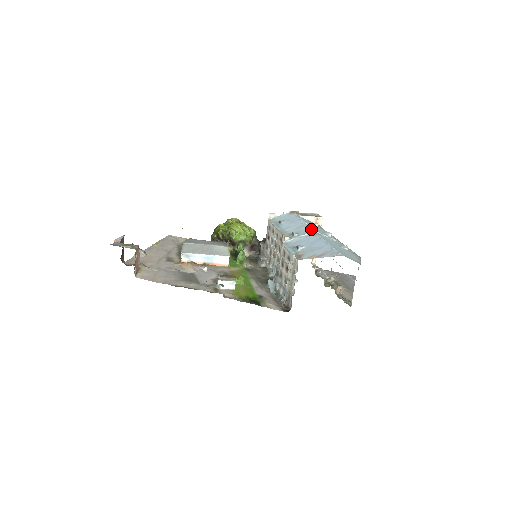
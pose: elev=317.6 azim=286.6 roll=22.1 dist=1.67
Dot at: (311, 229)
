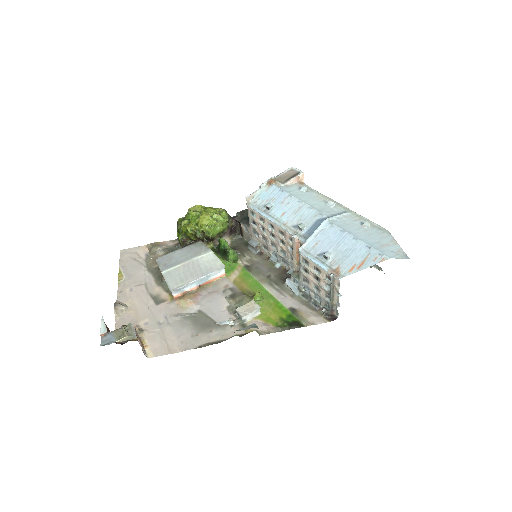
Dot at: (316, 212)
